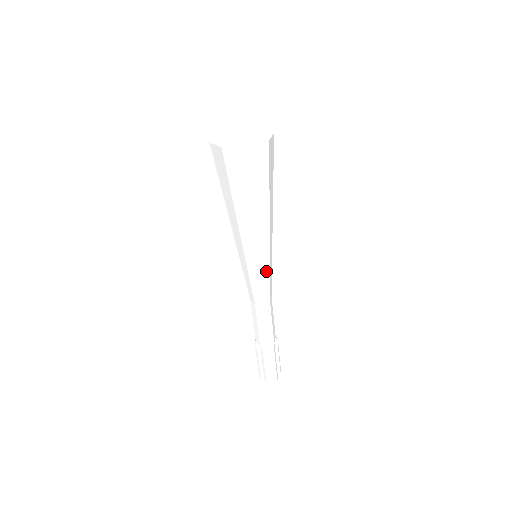
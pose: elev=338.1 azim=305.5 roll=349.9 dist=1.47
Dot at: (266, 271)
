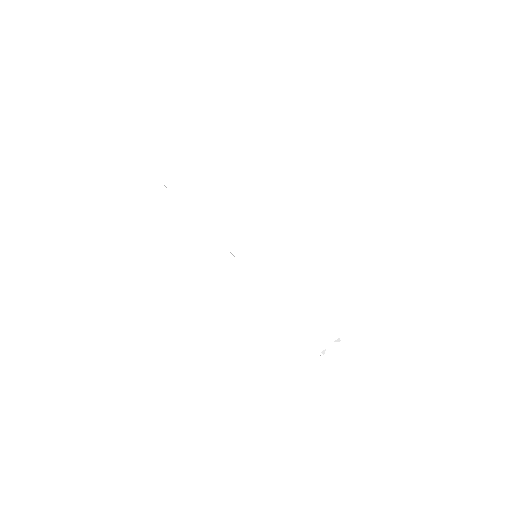
Dot at: (264, 262)
